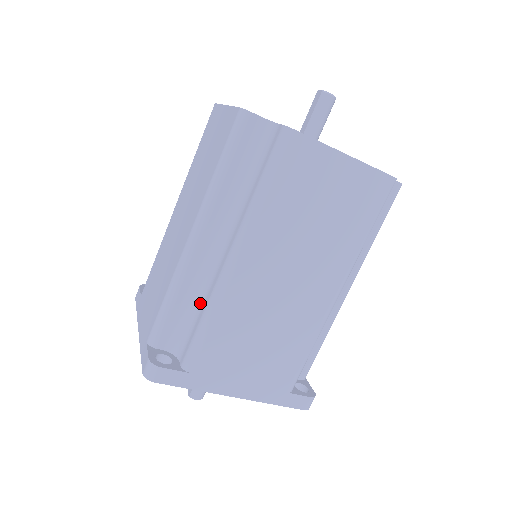
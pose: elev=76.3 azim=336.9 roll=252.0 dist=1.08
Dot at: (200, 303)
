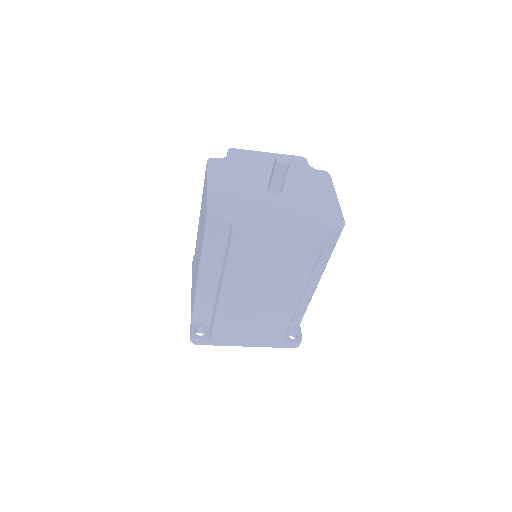
Dot at: (213, 306)
